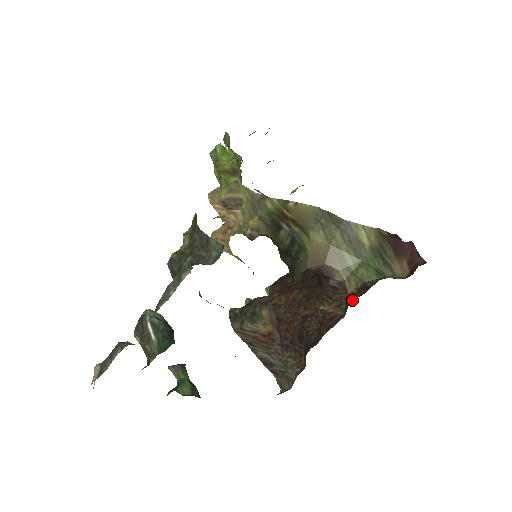
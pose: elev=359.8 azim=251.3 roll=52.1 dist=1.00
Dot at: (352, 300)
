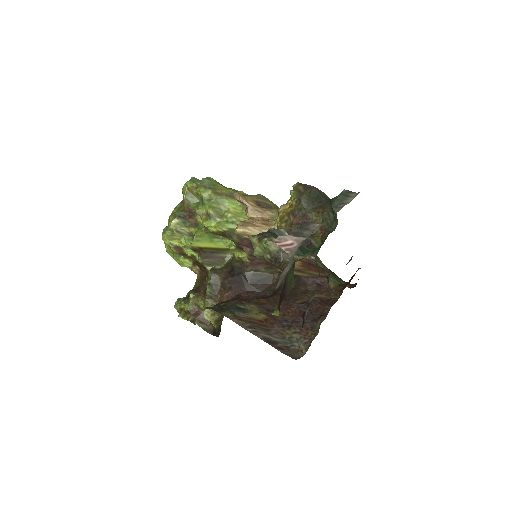
Dot at: (339, 290)
